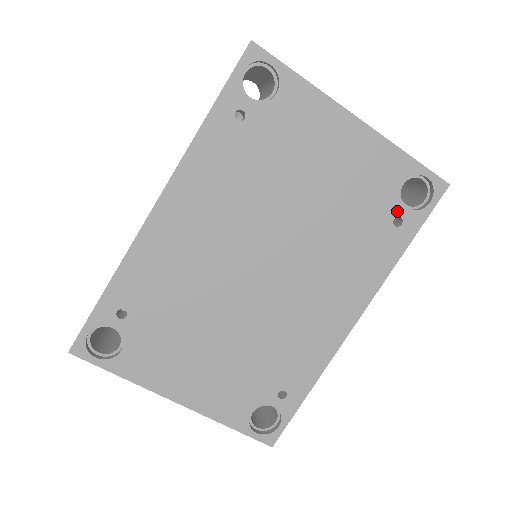
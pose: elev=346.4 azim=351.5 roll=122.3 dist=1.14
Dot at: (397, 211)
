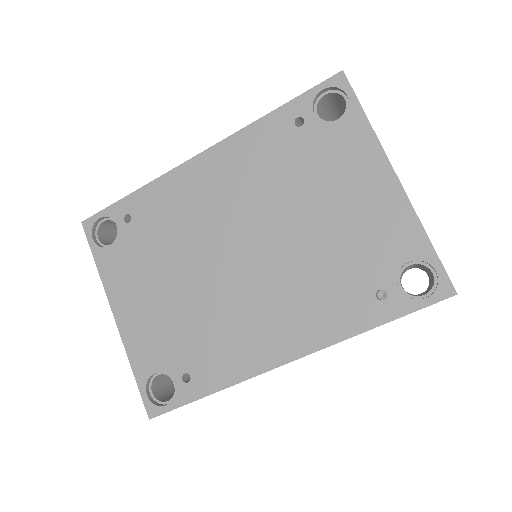
Dot at: (387, 284)
